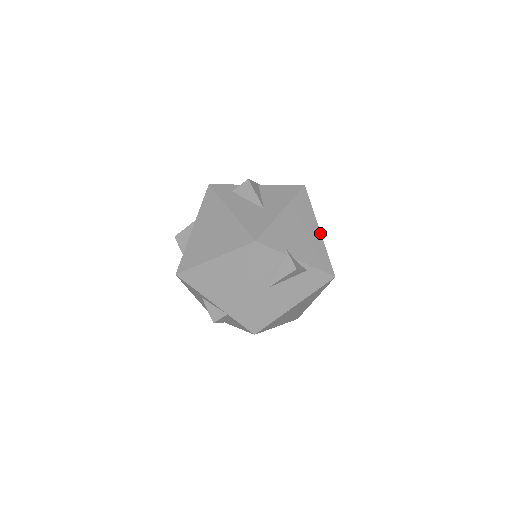
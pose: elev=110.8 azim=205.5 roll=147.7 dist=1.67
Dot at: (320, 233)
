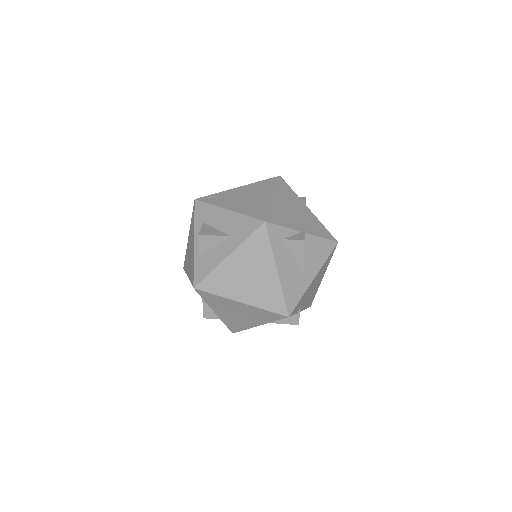
Dot at: (322, 278)
